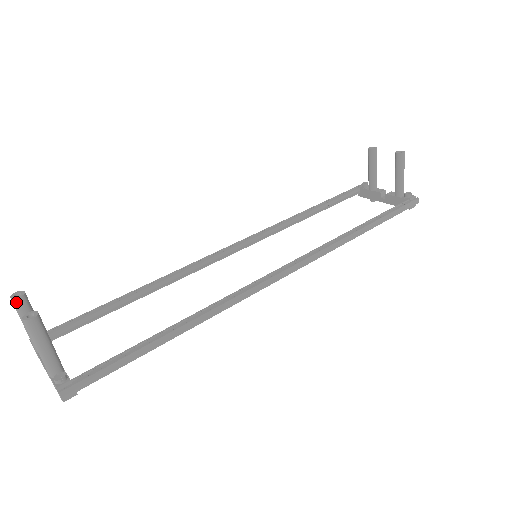
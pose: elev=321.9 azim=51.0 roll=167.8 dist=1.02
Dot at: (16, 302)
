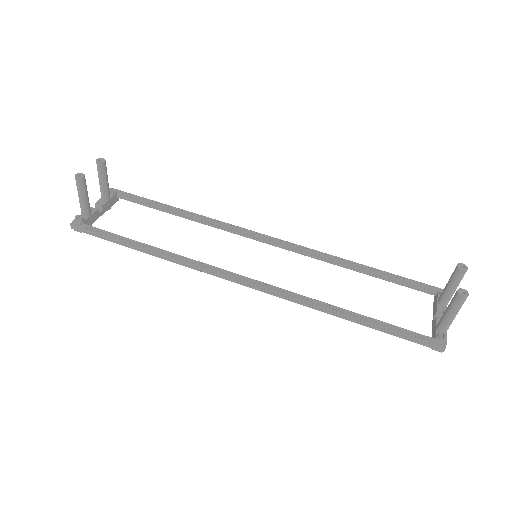
Dot at: (97, 163)
